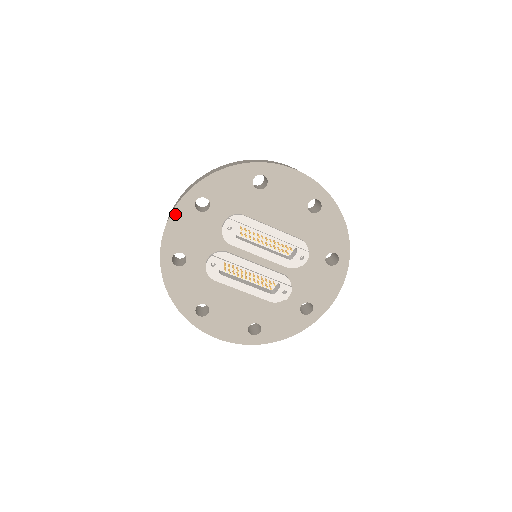
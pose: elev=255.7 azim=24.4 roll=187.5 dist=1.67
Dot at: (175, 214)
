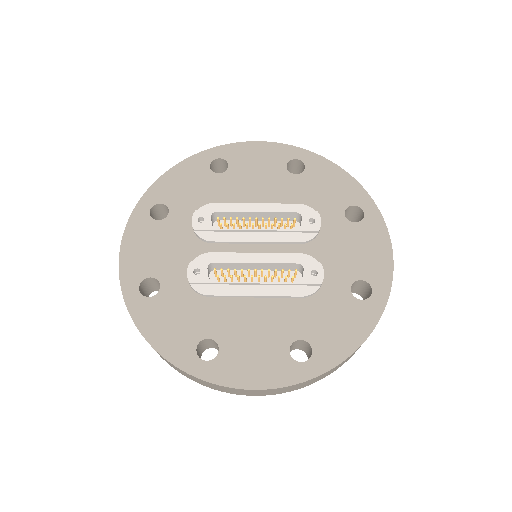
Dot at: (128, 234)
